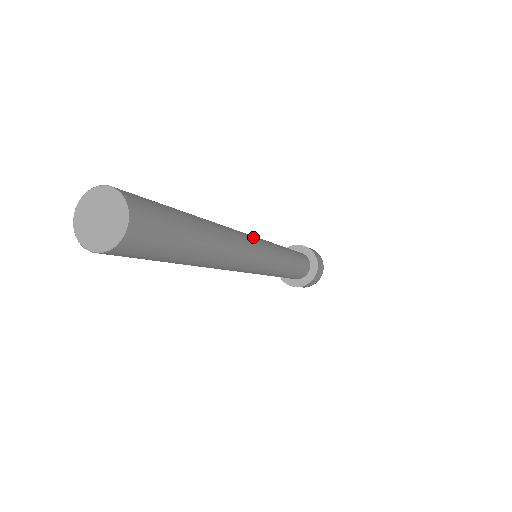
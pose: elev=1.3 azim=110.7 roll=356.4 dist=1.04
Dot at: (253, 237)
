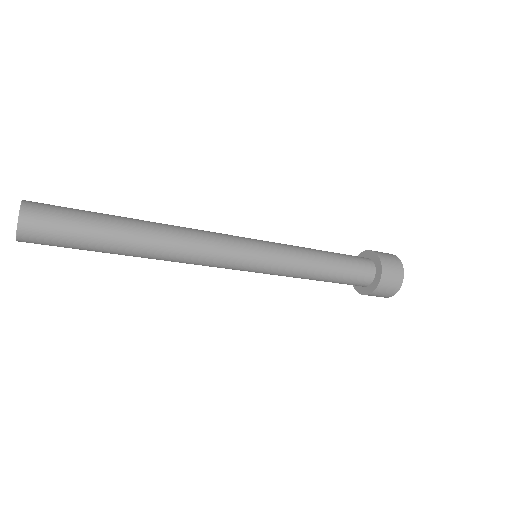
Dot at: (230, 240)
